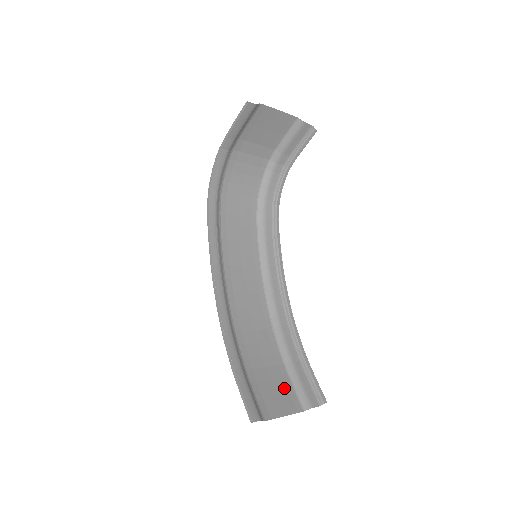
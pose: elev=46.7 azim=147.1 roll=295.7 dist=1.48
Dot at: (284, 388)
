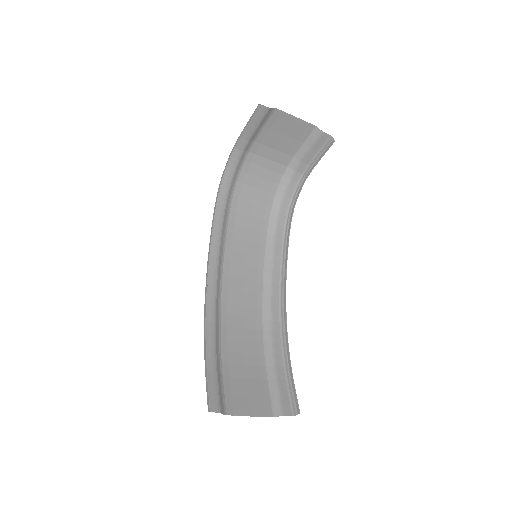
Dot at: (259, 390)
